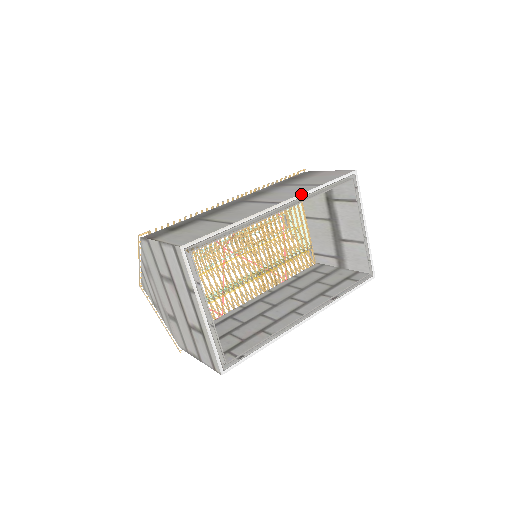
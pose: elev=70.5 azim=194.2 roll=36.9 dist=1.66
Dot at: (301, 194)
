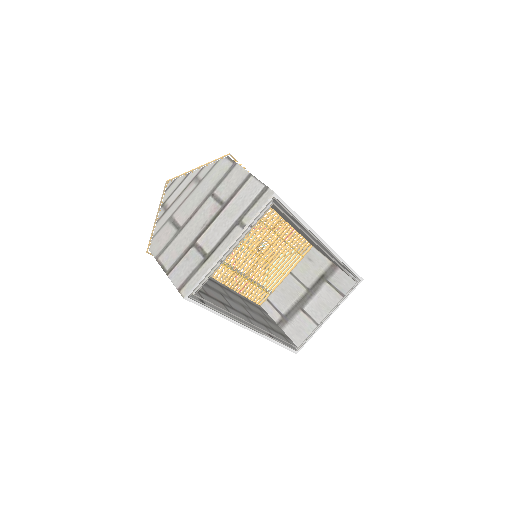
Dot at: (337, 254)
